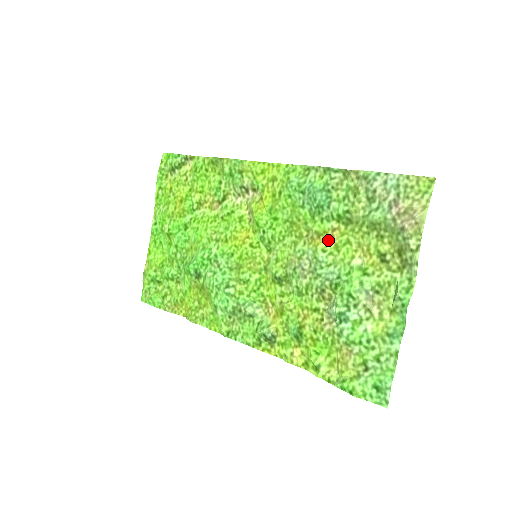
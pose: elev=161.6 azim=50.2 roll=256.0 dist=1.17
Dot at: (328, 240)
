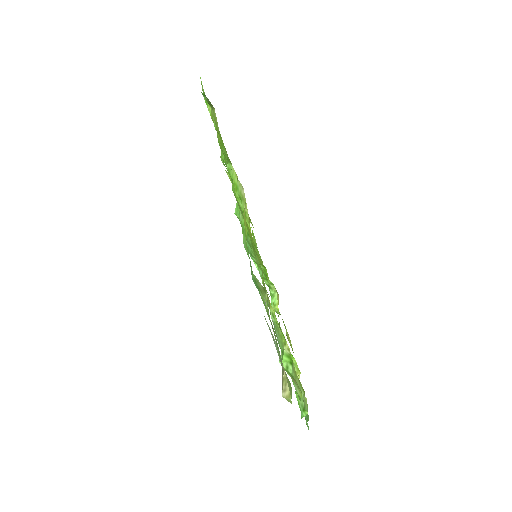
Dot at: occluded
